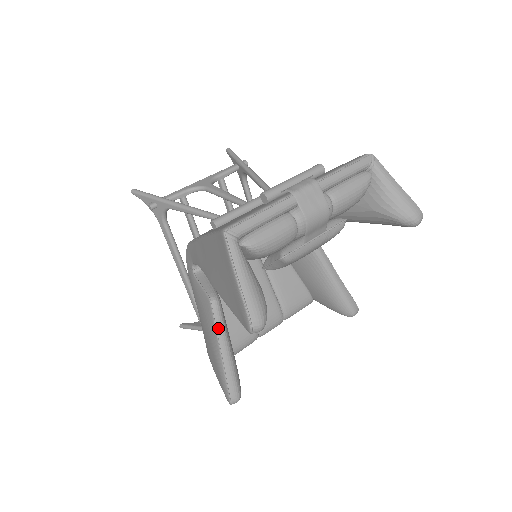
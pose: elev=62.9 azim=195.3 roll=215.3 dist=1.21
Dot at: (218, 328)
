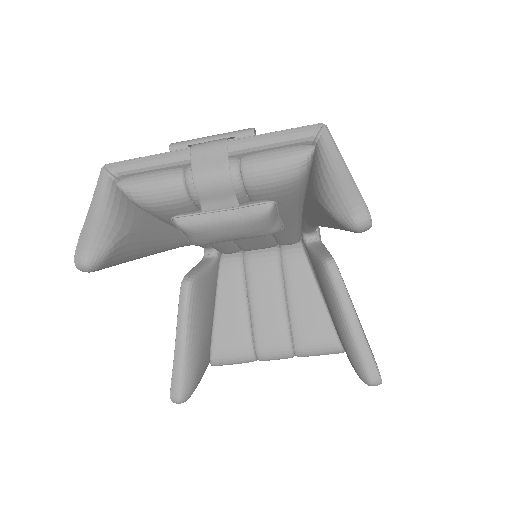
Dot at: (180, 311)
